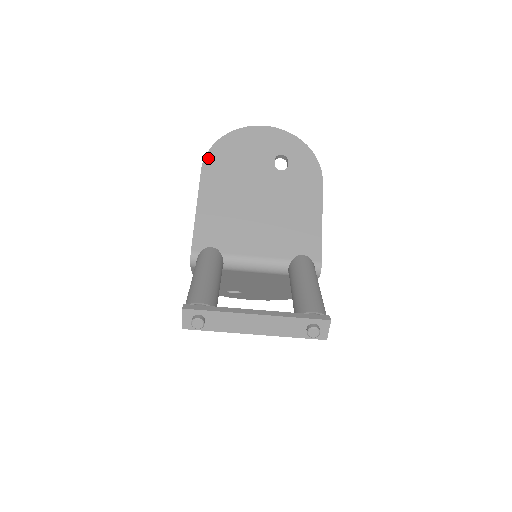
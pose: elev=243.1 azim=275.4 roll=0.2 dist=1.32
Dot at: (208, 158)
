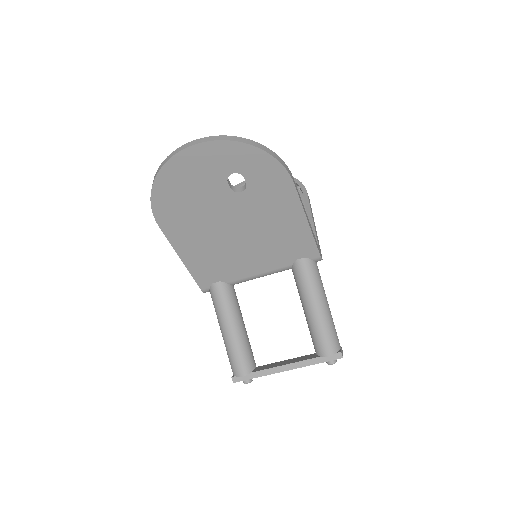
Dot at: (156, 213)
